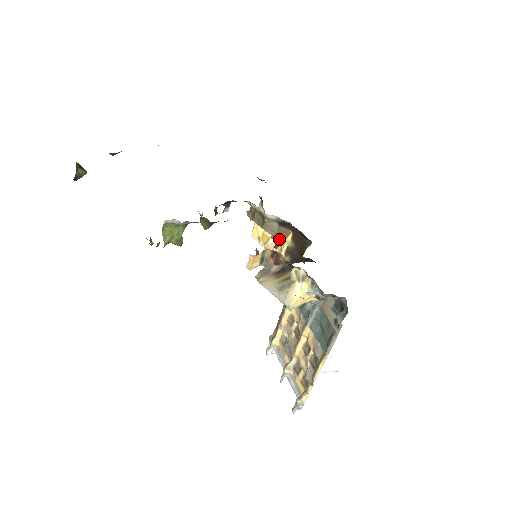
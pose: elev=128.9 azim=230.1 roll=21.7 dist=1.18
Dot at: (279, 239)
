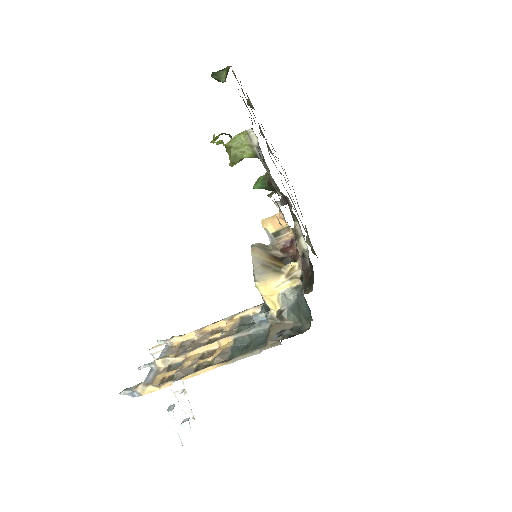
Dot at: occluded
